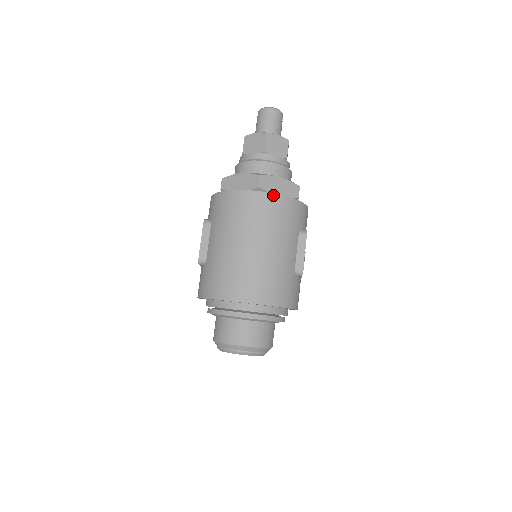
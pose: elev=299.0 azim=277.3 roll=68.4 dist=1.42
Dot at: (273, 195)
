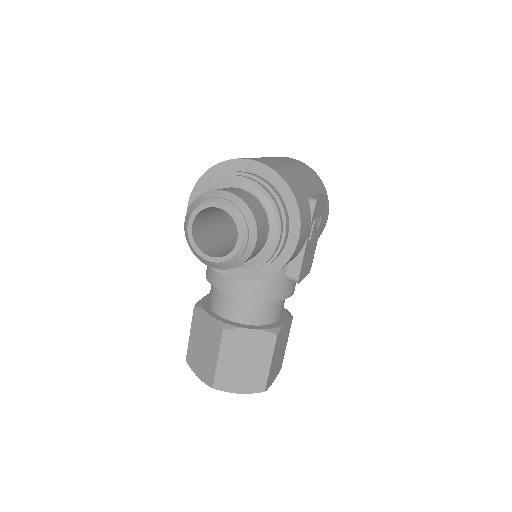
Dot at: (303, 163)
